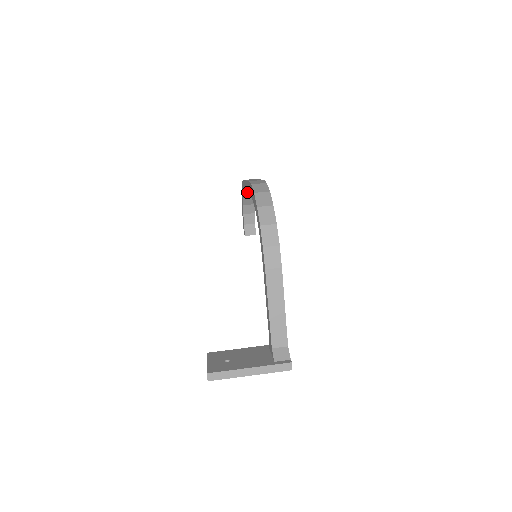
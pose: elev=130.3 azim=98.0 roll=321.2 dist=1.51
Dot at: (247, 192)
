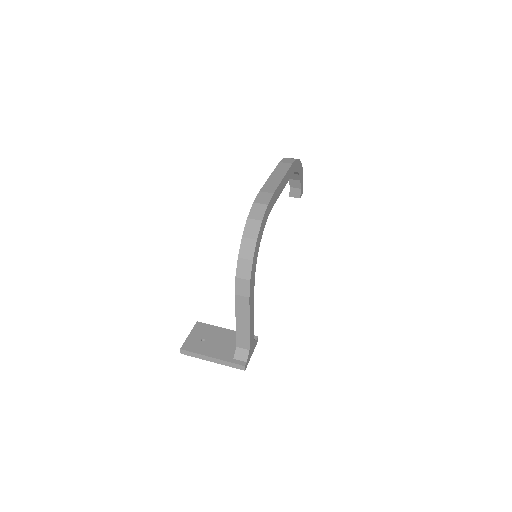
Dot at: occluded
